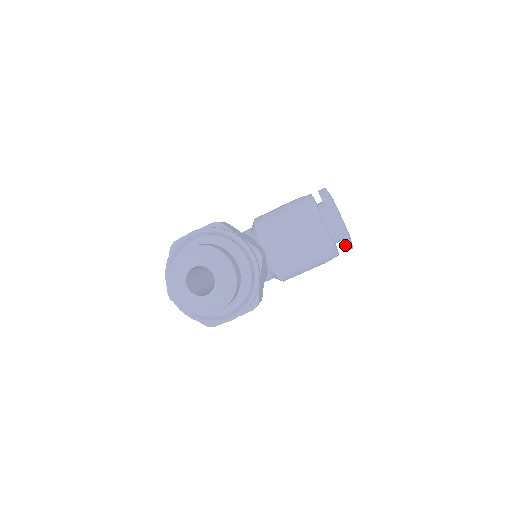
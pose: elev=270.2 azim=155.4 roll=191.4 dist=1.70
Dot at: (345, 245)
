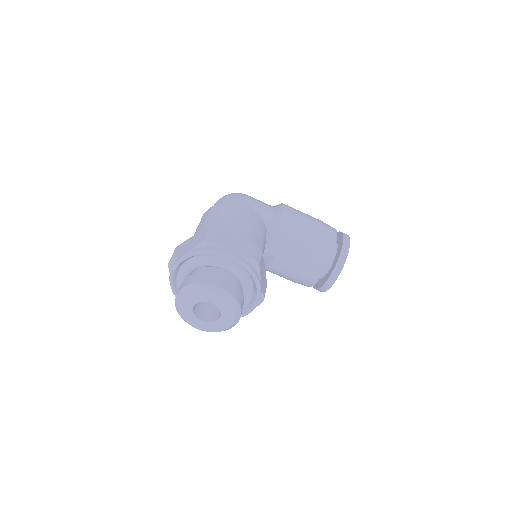
Dot at: occluded
